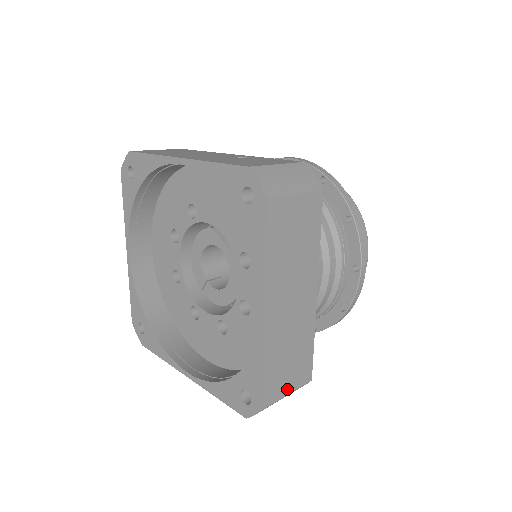
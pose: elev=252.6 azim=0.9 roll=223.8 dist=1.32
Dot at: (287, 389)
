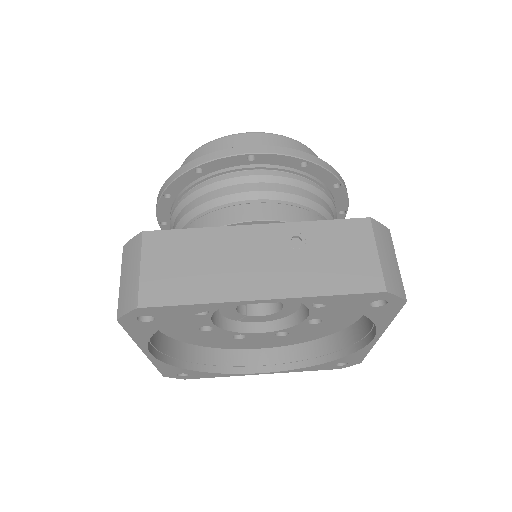
Dot at: occluded
